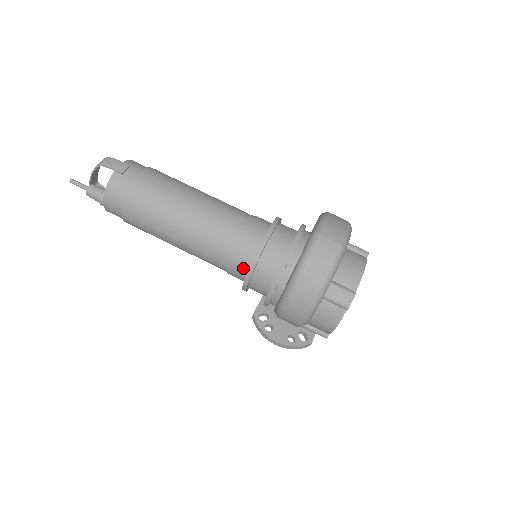
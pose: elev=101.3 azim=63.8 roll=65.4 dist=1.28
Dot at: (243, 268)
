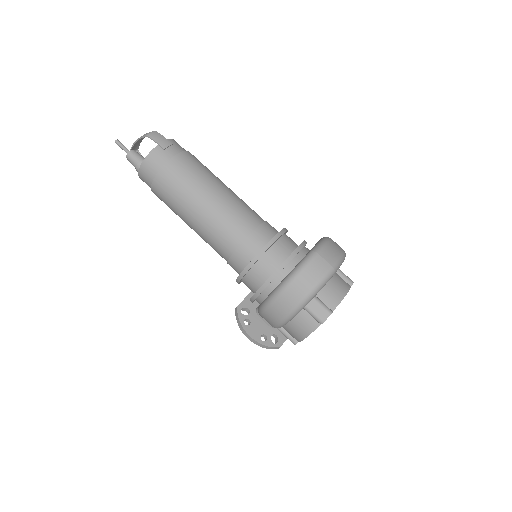
Dot at: (243, 262)
